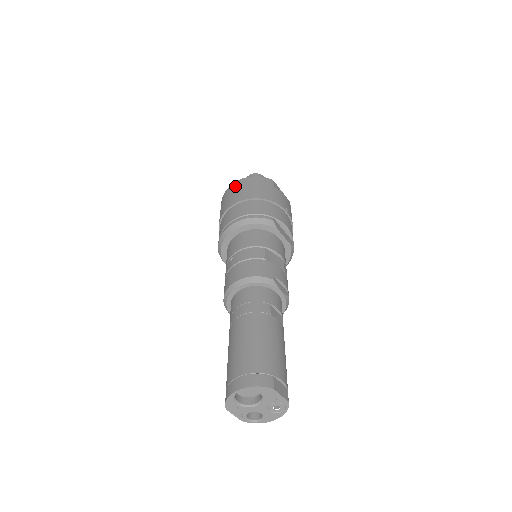
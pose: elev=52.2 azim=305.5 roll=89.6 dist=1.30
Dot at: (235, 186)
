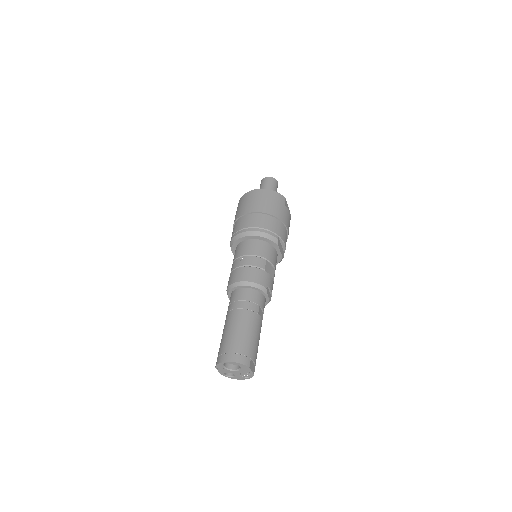
Dot at: (257, 194)
